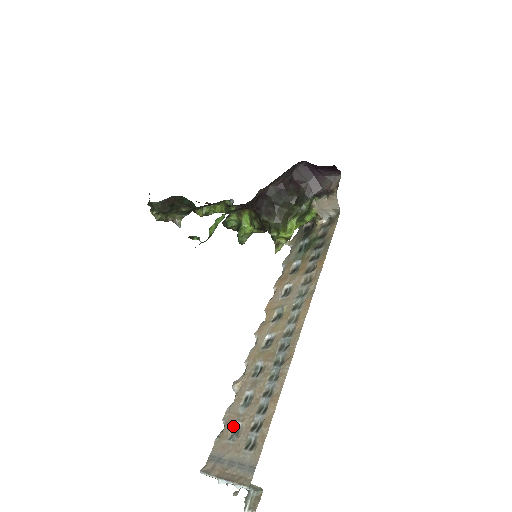
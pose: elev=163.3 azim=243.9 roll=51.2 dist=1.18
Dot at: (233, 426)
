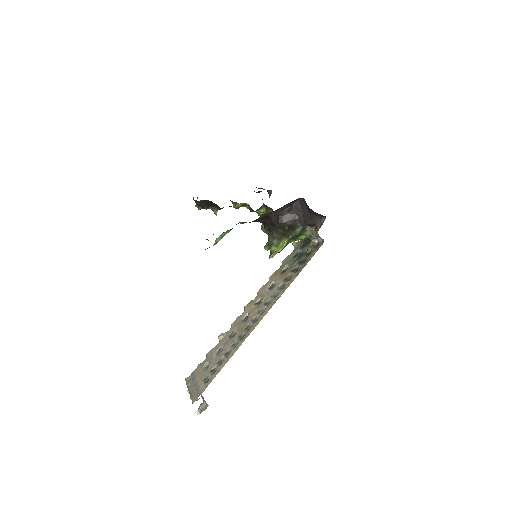
Dot at: (207, 362)
